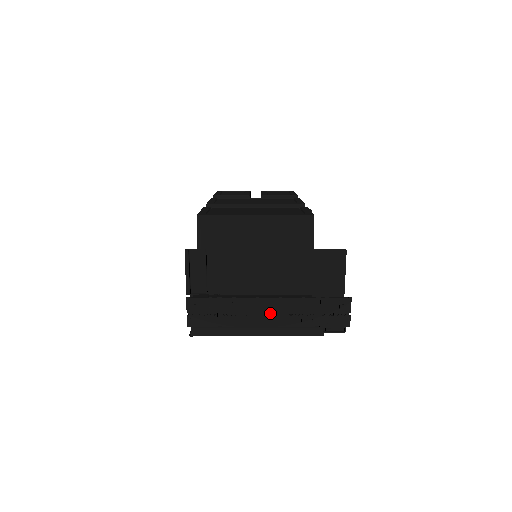
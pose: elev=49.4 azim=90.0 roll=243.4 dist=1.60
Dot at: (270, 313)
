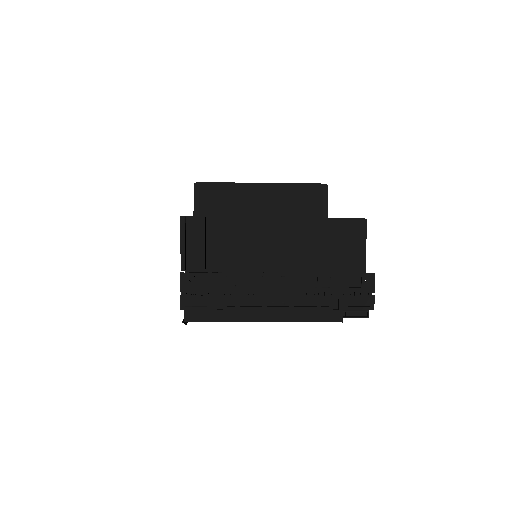
Dot at: (280, 292)
